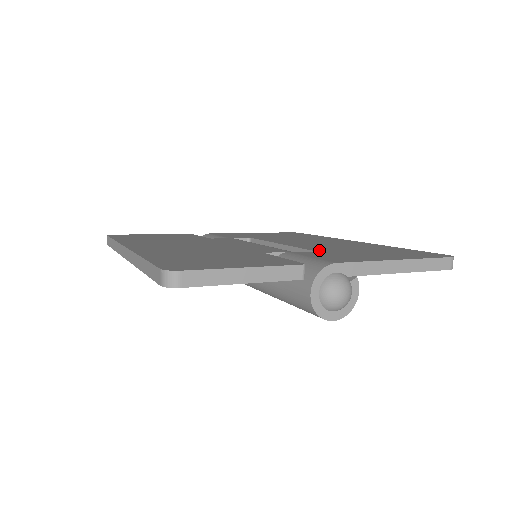
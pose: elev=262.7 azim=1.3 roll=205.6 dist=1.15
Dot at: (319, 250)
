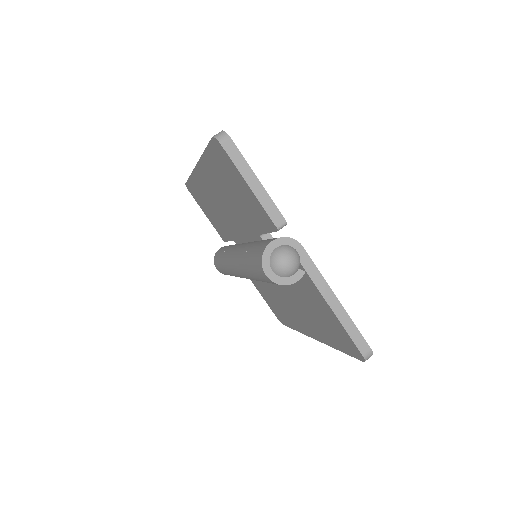
Dot at: occluded
